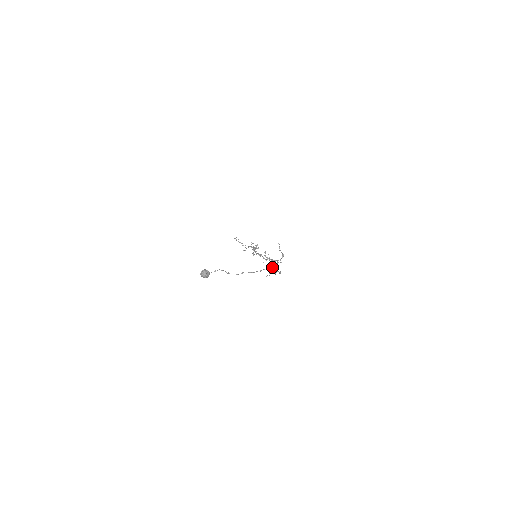
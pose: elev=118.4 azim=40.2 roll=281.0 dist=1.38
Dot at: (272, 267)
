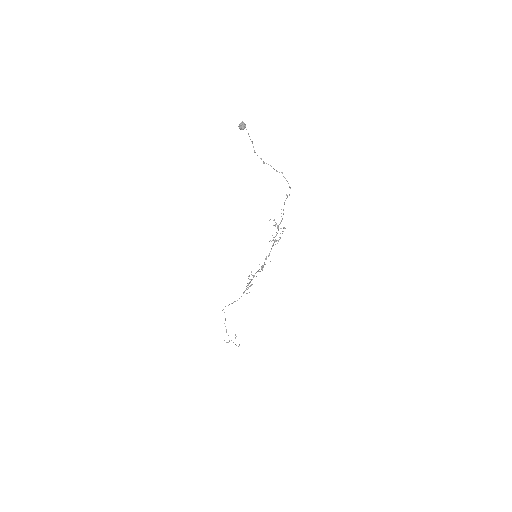
Dot at: (275, 241)
